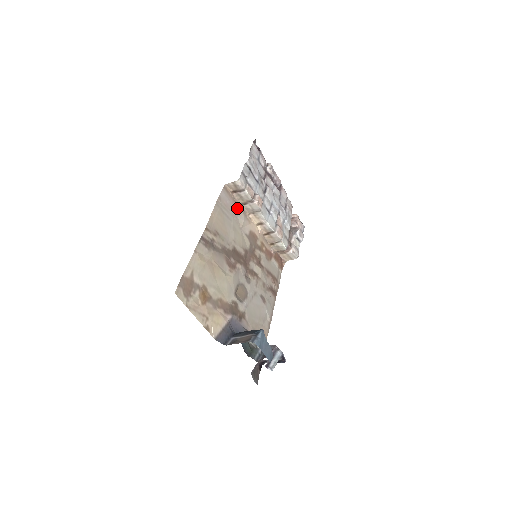
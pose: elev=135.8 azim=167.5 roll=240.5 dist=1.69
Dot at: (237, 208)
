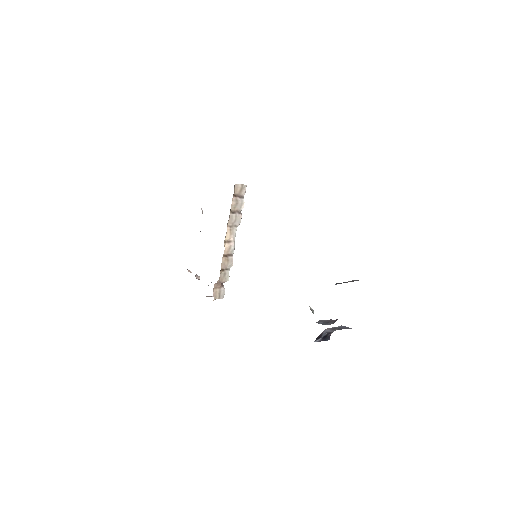
Dot at: occluded
